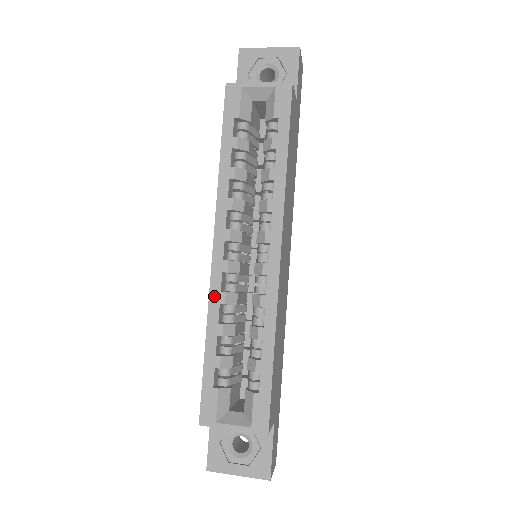
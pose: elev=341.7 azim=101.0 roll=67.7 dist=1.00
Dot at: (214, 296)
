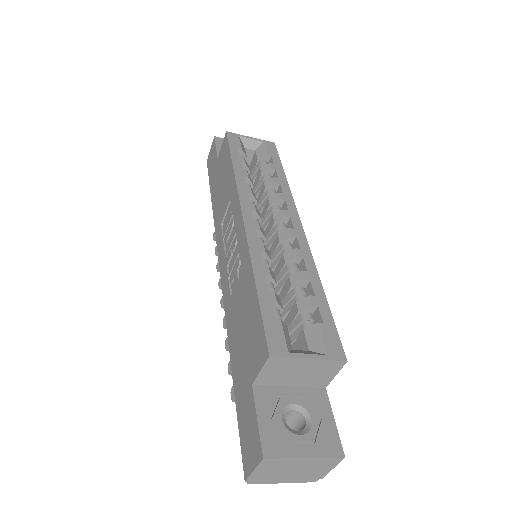
Dot at: (253, 245)
